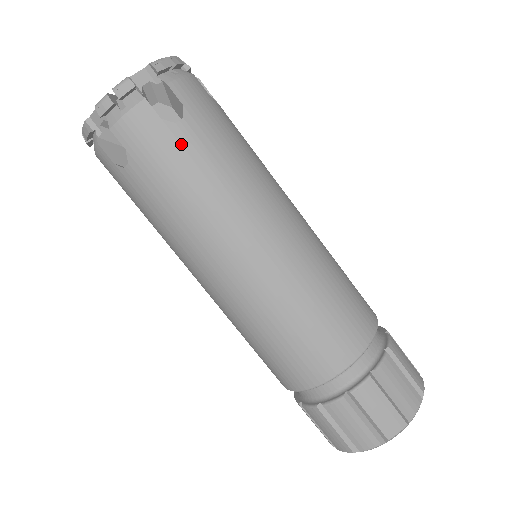
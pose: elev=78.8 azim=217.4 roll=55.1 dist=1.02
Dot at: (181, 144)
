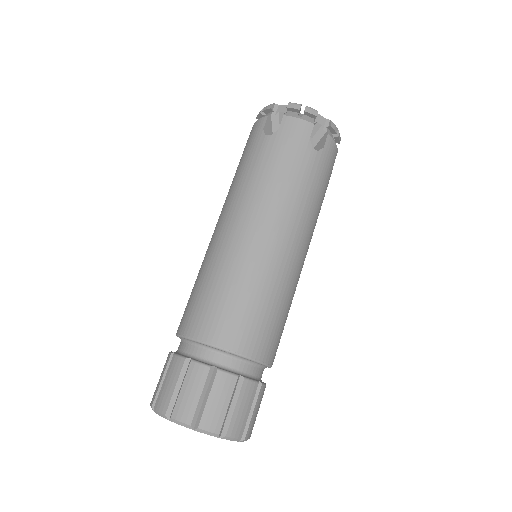
Dot at: (257, 147)
